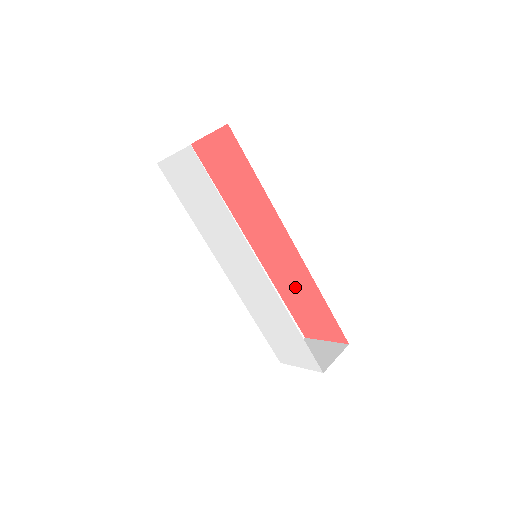
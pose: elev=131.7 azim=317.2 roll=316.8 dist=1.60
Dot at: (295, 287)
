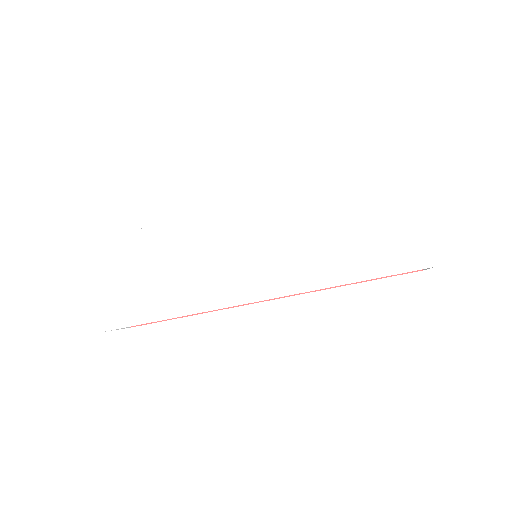
Dot at: occluded
